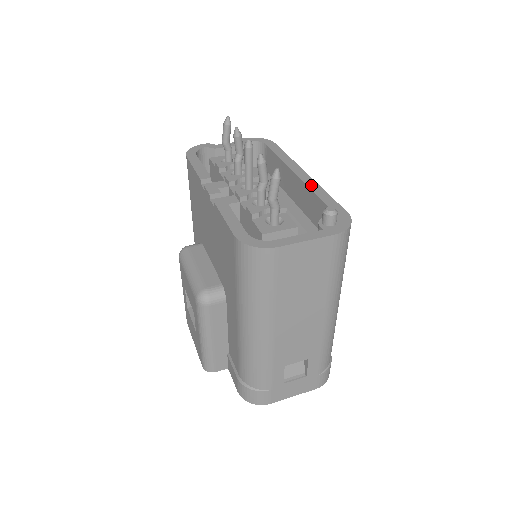
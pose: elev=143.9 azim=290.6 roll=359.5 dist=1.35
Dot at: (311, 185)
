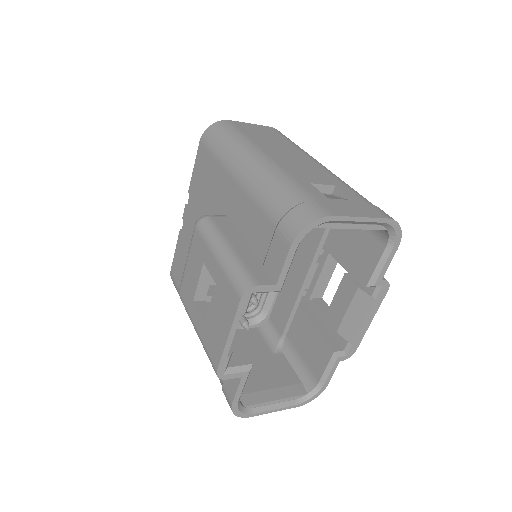
Dot at: occluded
